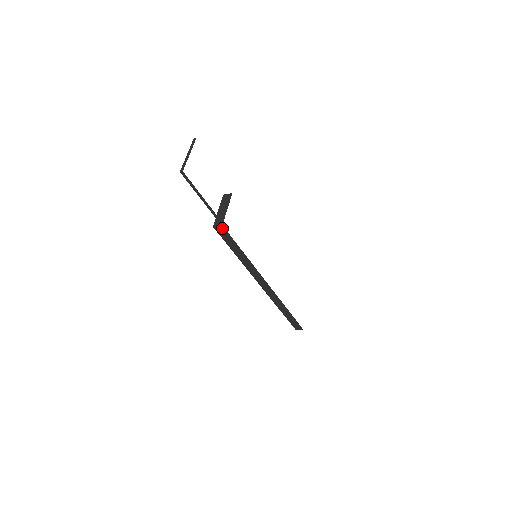
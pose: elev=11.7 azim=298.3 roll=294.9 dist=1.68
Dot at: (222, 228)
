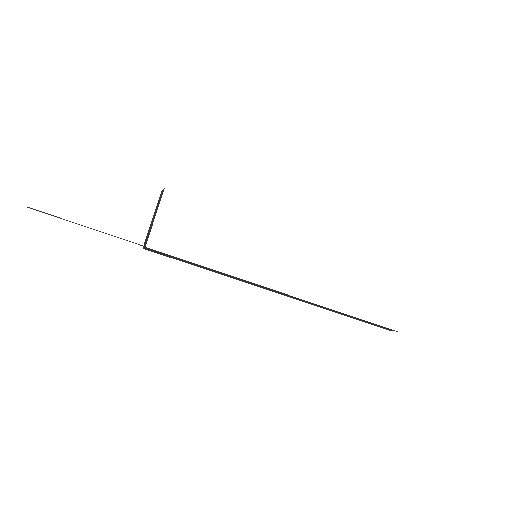
Dot at: (151, 249)
